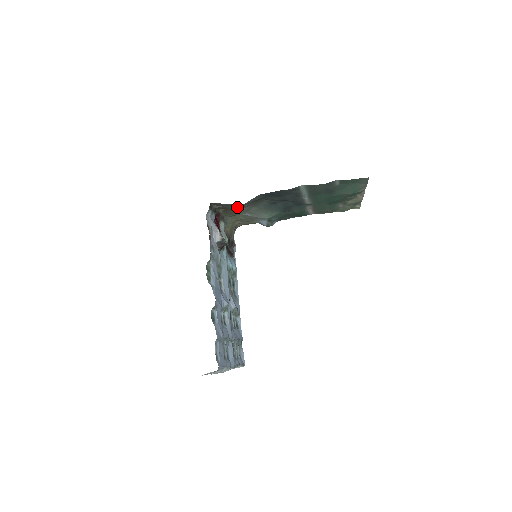
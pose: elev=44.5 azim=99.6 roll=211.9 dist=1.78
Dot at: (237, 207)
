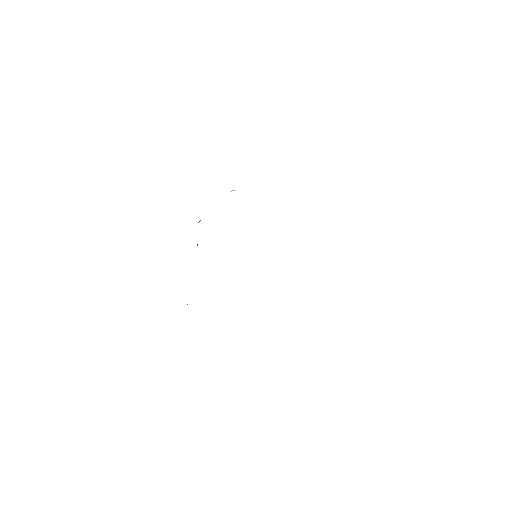
Dot at: occluded
